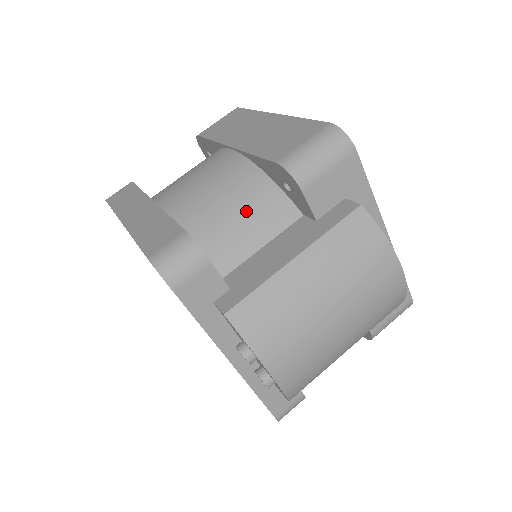
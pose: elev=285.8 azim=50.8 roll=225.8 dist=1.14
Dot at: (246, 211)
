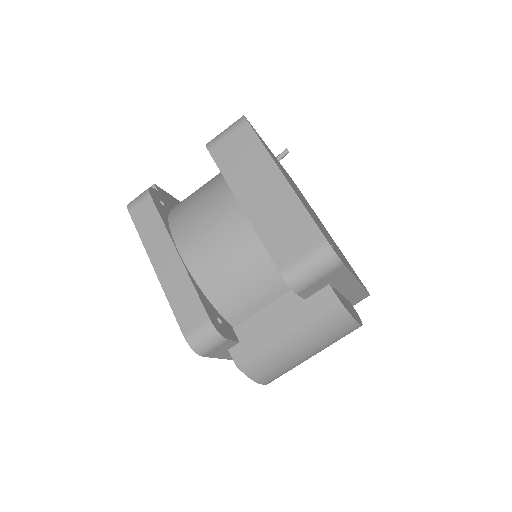
Dot at: (253, 283)
